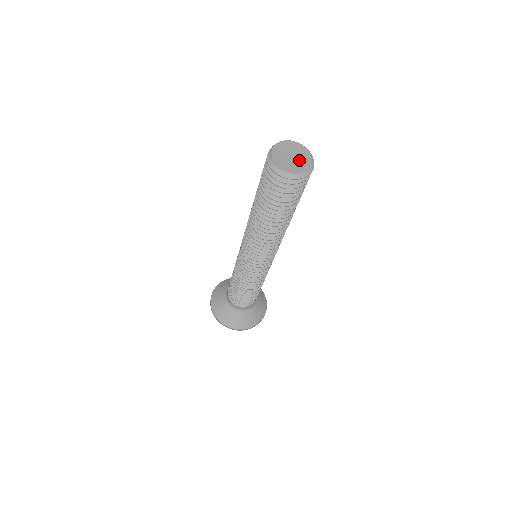
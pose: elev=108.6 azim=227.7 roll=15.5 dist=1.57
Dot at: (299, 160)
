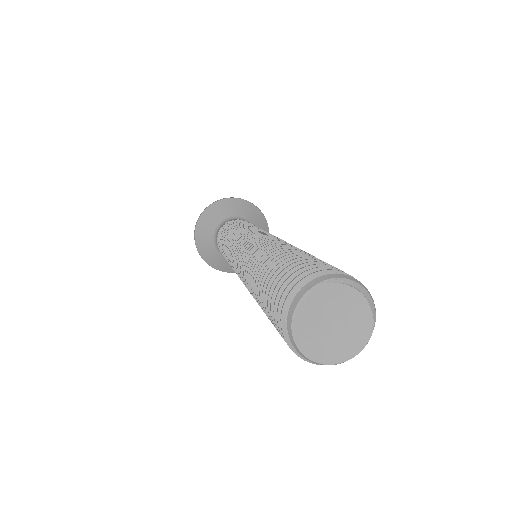
Dot at: (348, 323)
